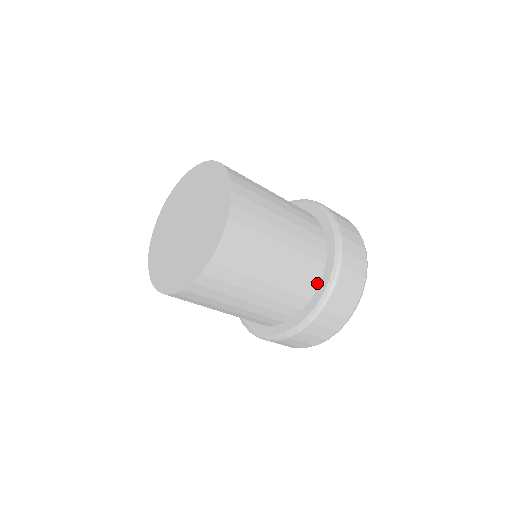
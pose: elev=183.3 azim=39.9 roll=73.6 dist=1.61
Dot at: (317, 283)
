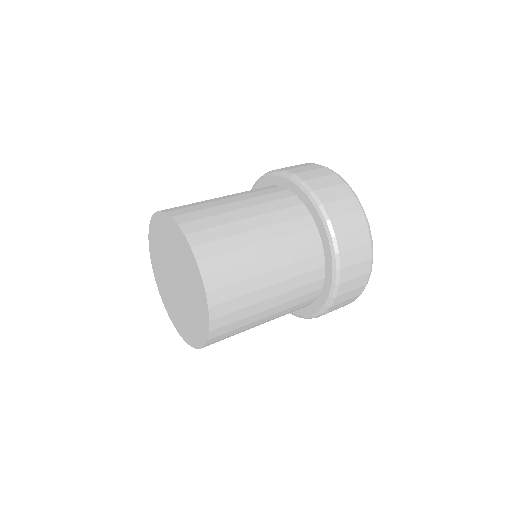
Dot at: (320, 248)
